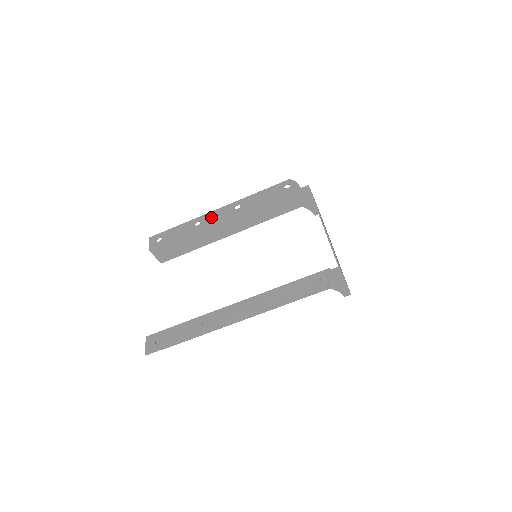
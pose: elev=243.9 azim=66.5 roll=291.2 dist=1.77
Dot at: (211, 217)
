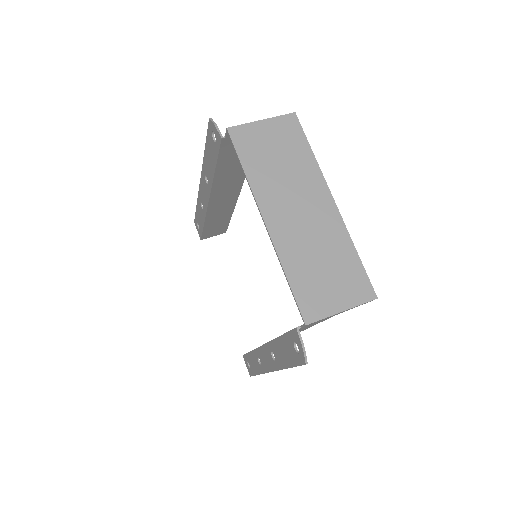
Dot at: (202, 197)
